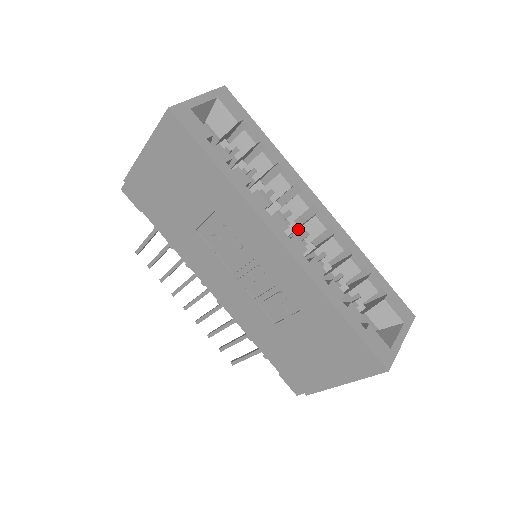
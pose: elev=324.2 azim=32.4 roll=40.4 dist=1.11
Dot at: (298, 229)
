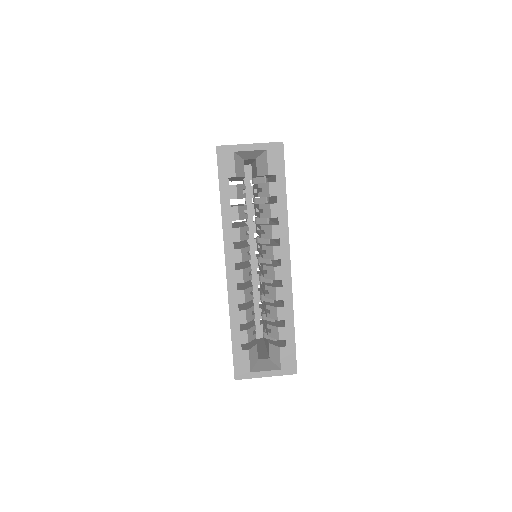
Dot at: (264, 265)
